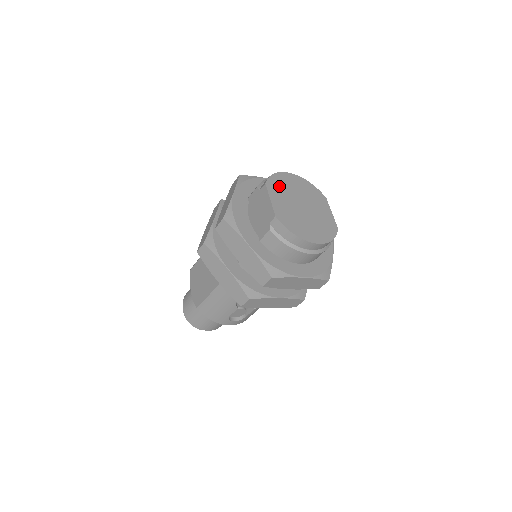
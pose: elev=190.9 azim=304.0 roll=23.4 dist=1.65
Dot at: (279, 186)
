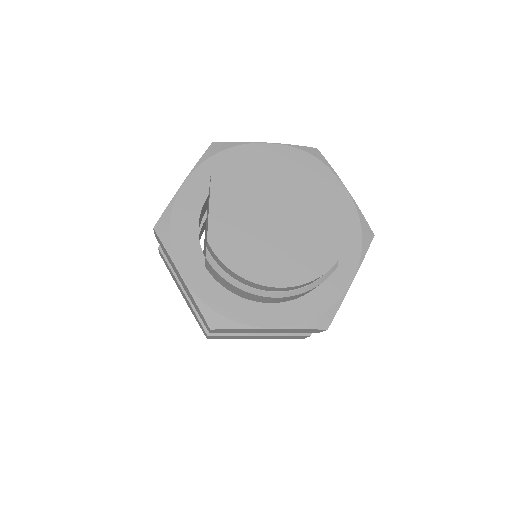
Dot at: (240, 176)
